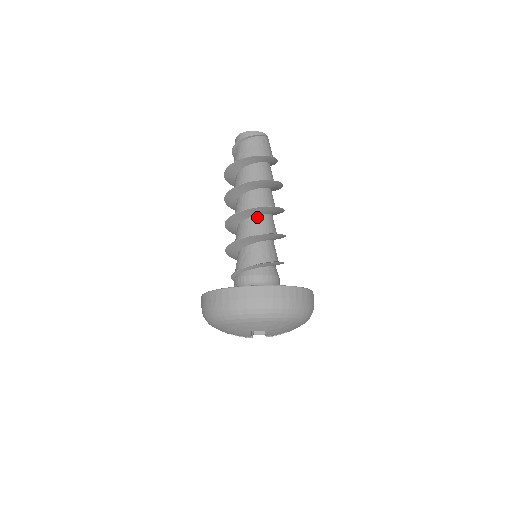
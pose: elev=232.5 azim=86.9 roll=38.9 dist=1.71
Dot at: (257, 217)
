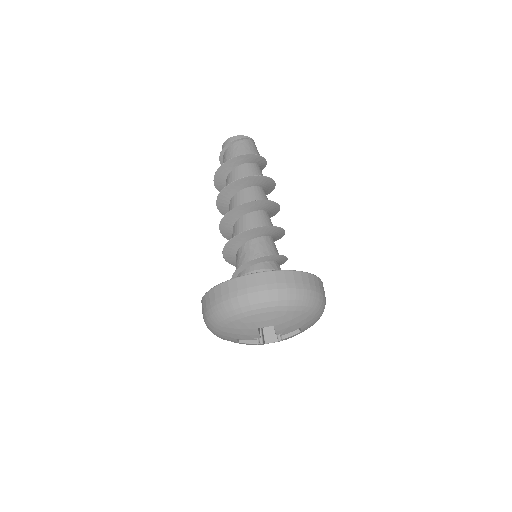
Dot at: (251, 214)
